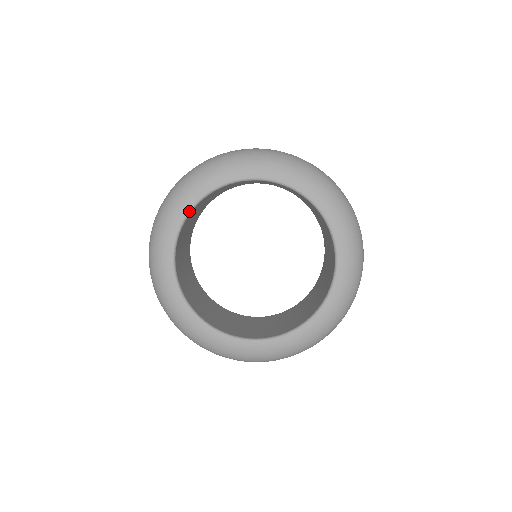
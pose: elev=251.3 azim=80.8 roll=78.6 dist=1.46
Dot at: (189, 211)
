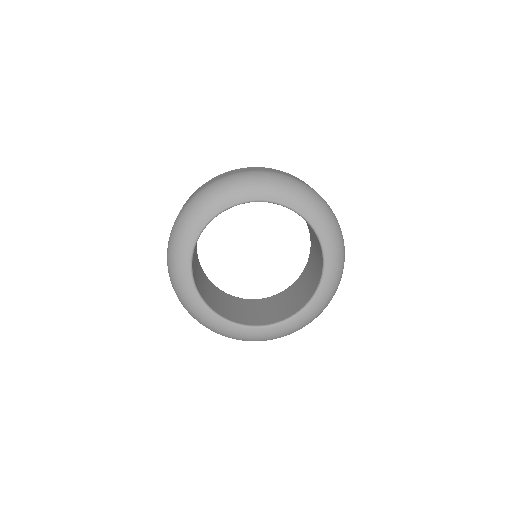
Dot at: (205, 226)
